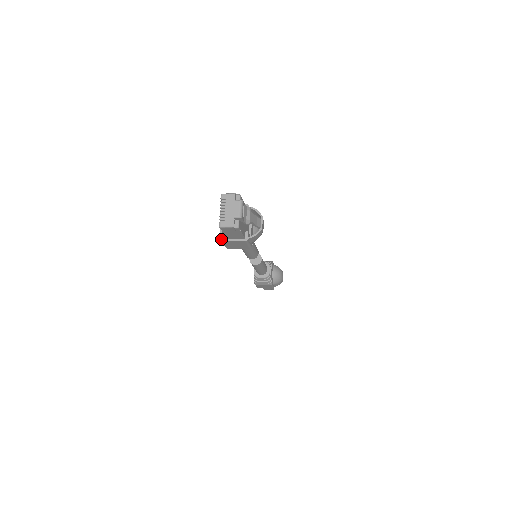
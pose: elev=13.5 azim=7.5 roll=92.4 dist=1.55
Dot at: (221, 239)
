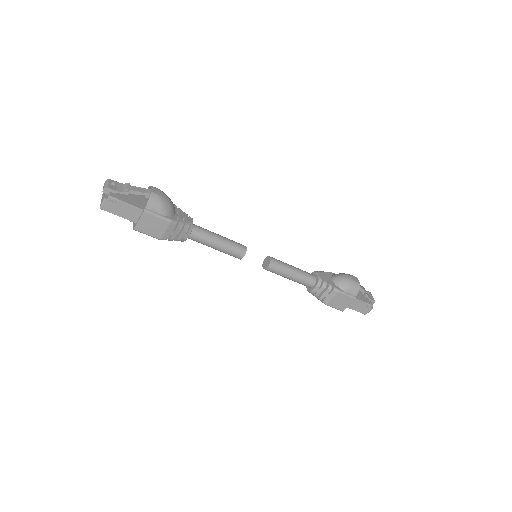
Dot at: (133, 228)
